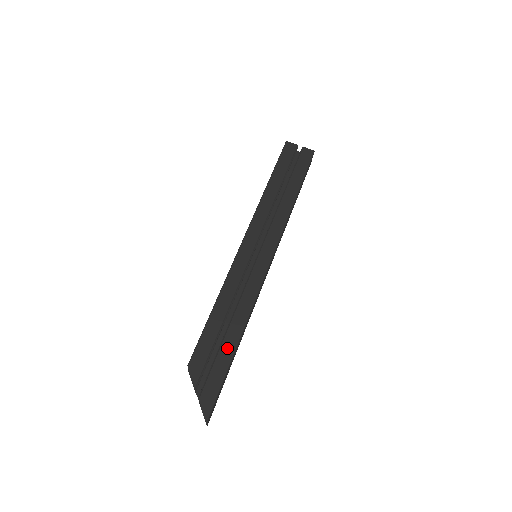
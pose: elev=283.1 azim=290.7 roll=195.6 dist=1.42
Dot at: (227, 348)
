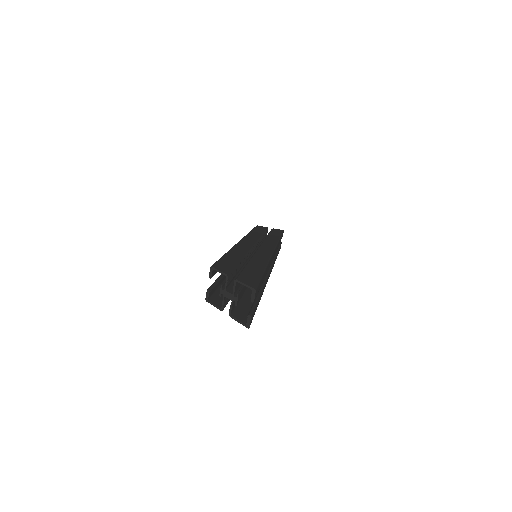
Dot at: (255, 266)
